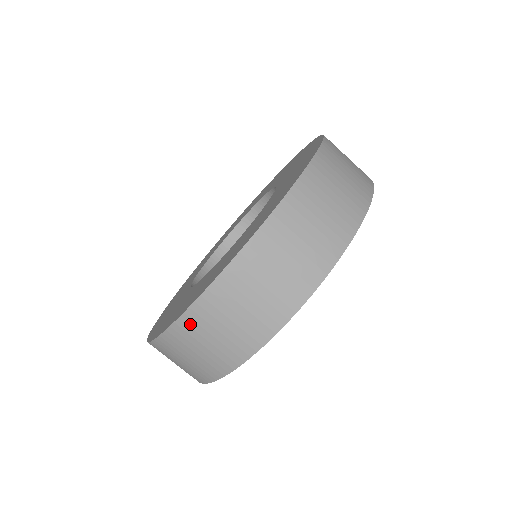
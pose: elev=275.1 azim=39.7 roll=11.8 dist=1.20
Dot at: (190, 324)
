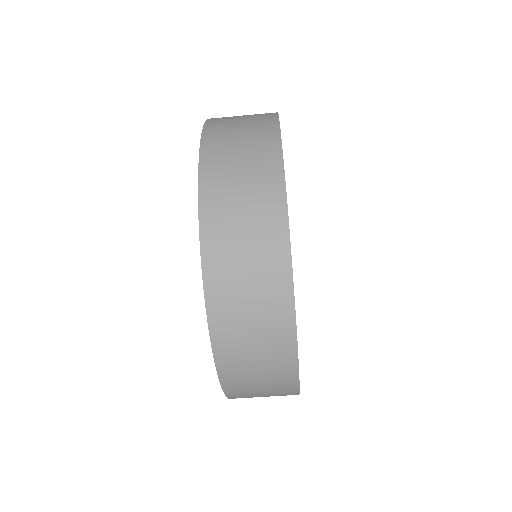
Dot at: (212, 205)
